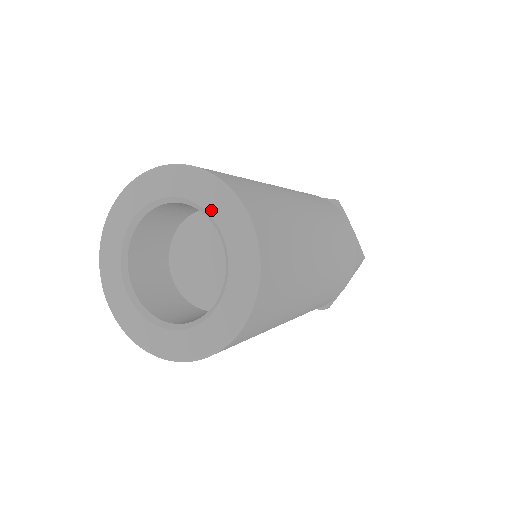
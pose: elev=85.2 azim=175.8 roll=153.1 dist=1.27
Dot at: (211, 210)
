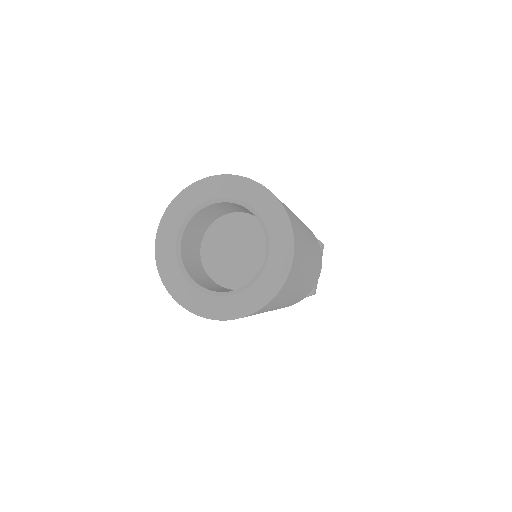
Dot at: (237, 196)
